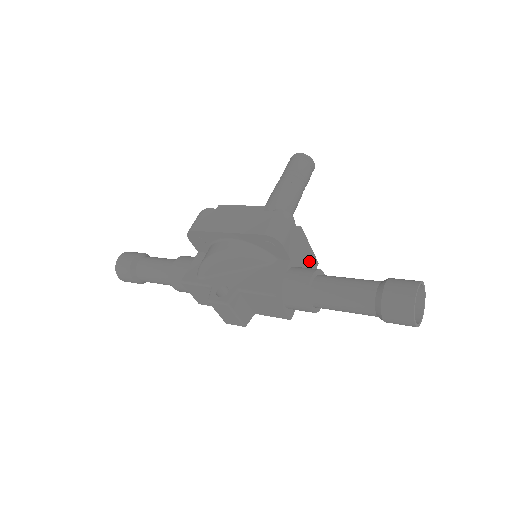
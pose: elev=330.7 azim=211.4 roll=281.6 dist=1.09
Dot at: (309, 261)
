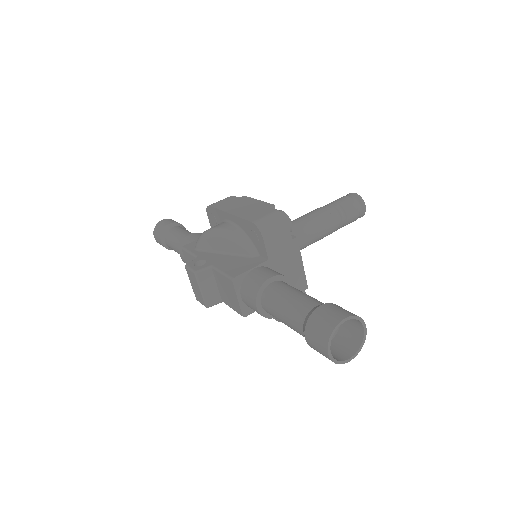
Dot at: (295, 277)
